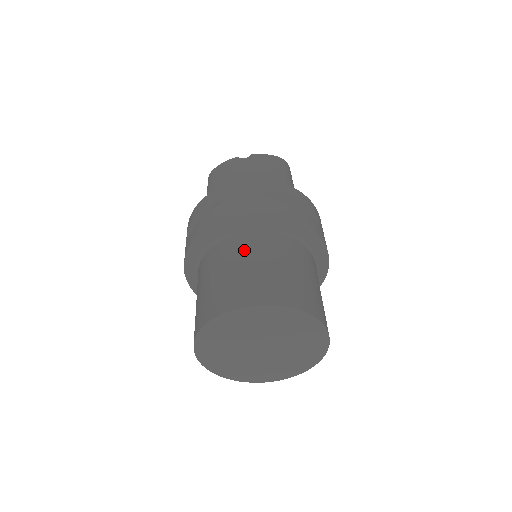
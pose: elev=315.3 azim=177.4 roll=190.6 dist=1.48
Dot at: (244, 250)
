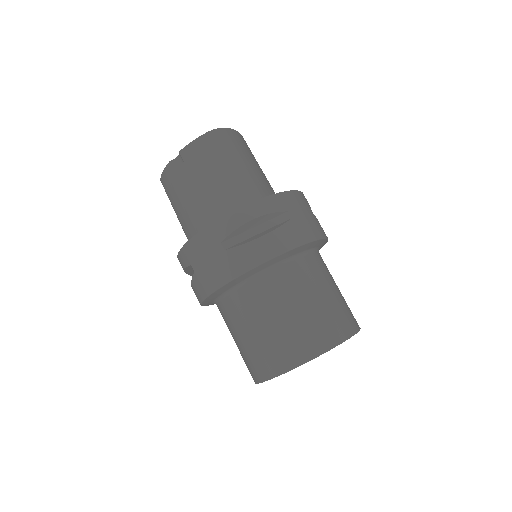
Dot at: (242, 315)
